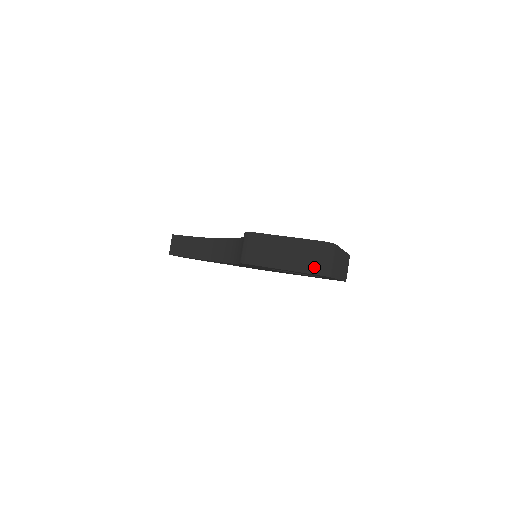
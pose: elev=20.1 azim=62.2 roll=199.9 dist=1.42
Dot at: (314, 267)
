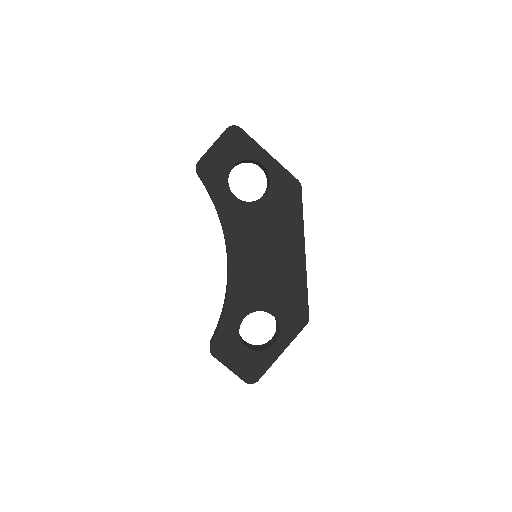
Dot at: occluded
